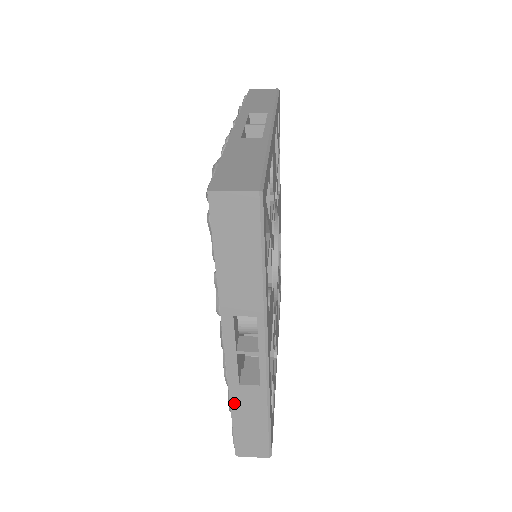
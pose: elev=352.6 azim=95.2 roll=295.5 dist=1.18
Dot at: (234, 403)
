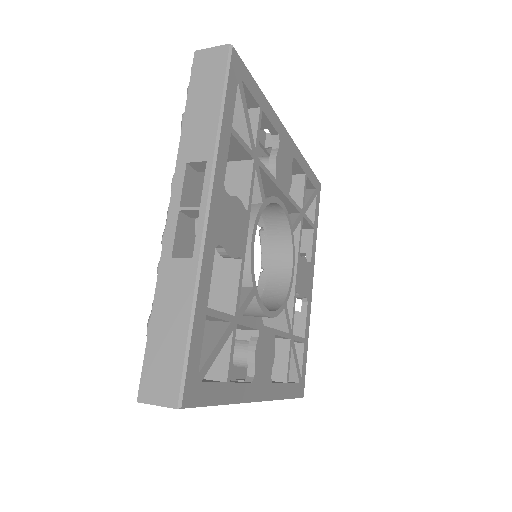
Dot at: occluded
